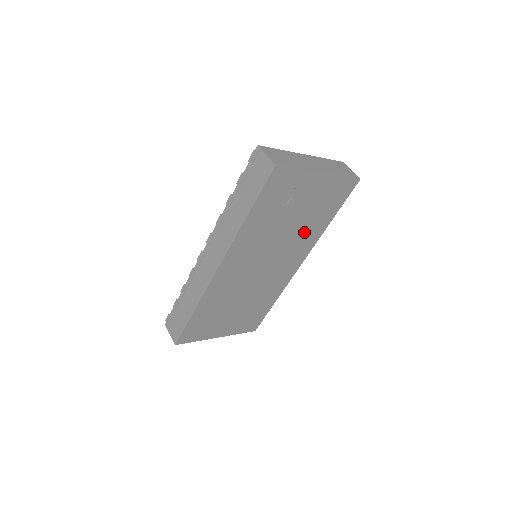
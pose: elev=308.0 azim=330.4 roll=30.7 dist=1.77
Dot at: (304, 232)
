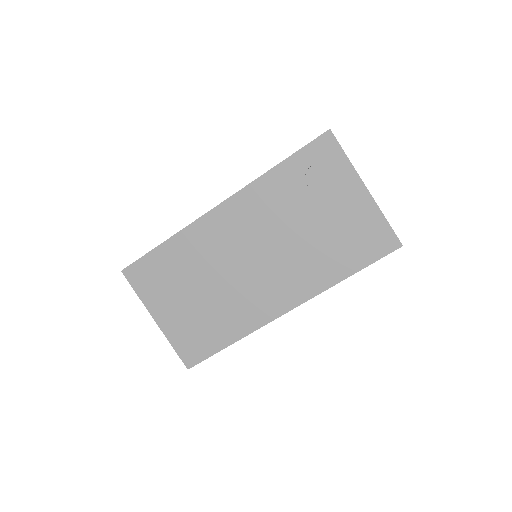
Dot at: (314, 259)
